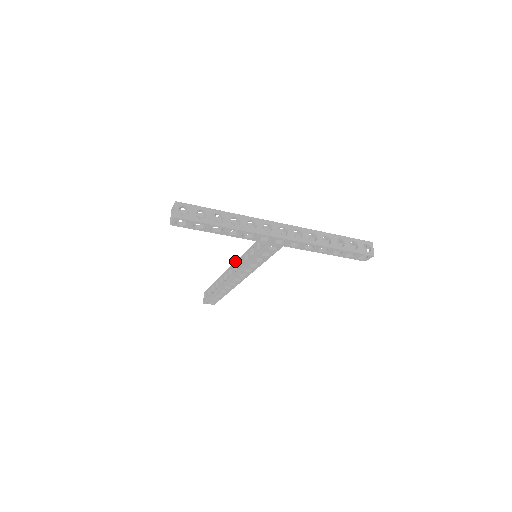
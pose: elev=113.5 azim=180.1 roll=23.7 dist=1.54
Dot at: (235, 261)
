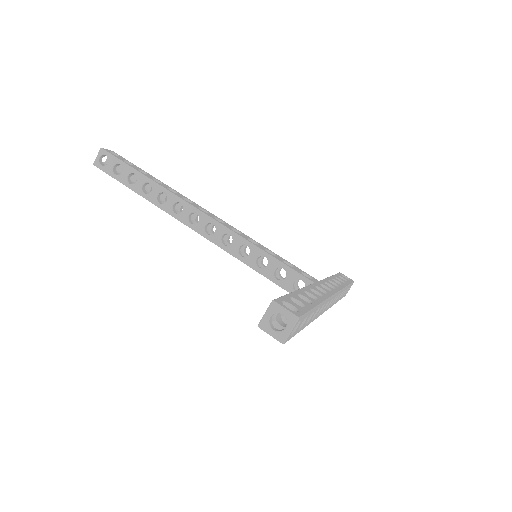
Dot at: (214, 219)
